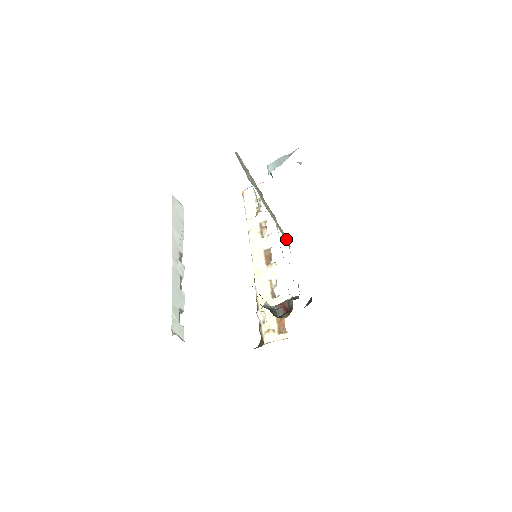
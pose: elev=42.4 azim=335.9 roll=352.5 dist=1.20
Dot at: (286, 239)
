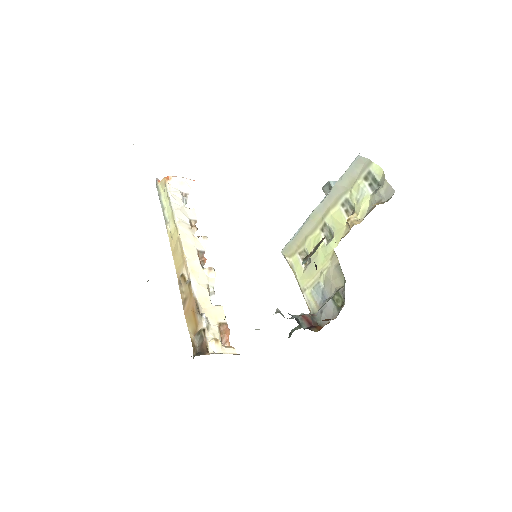
Dot at: (288, 254)
